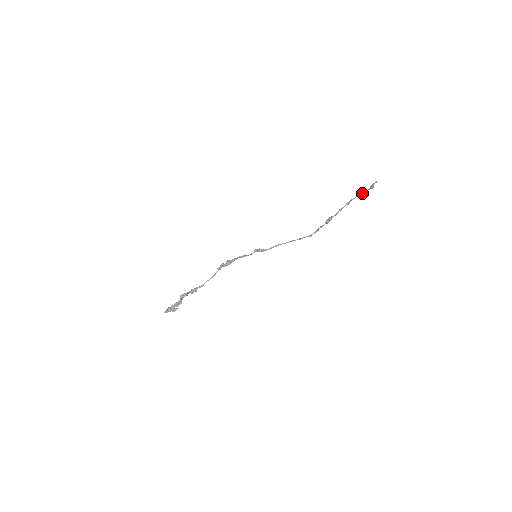
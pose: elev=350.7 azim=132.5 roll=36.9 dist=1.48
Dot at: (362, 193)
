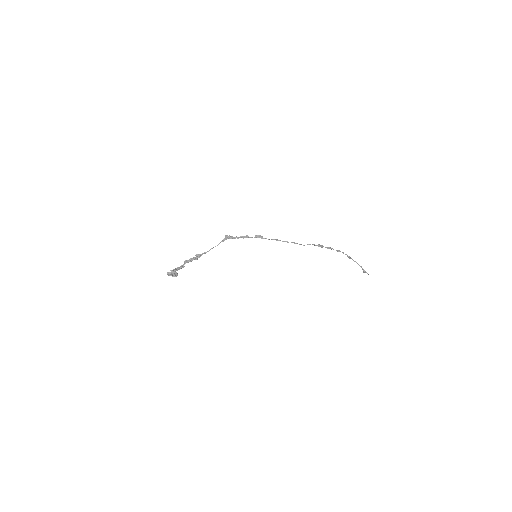
Dot at: (353, 260)
